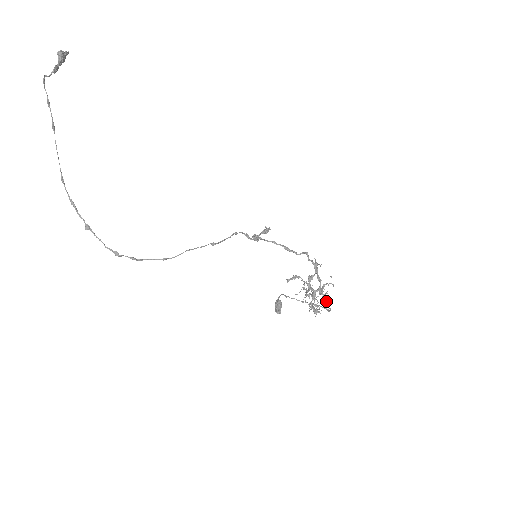
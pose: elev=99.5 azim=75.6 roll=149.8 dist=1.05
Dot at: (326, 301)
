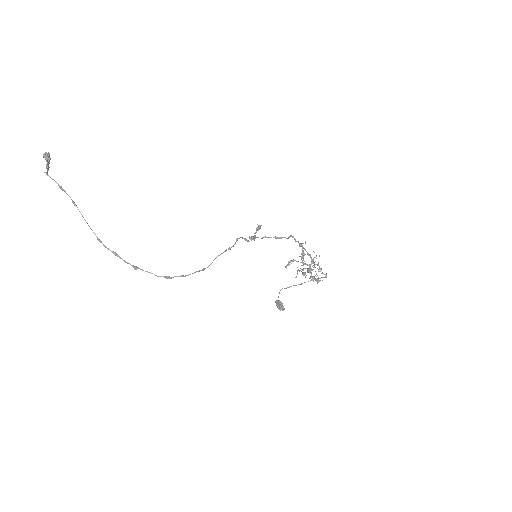
Dot at: (321, 270)
